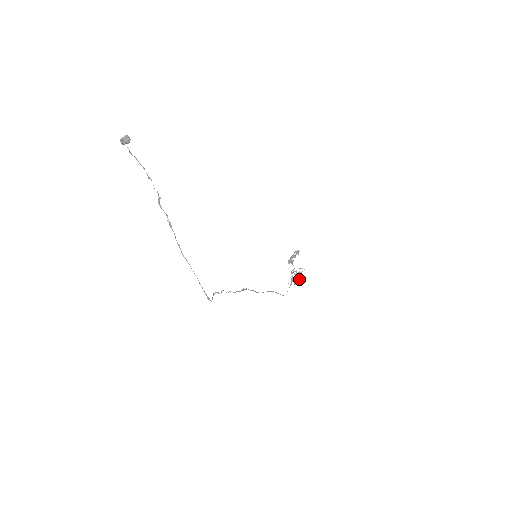
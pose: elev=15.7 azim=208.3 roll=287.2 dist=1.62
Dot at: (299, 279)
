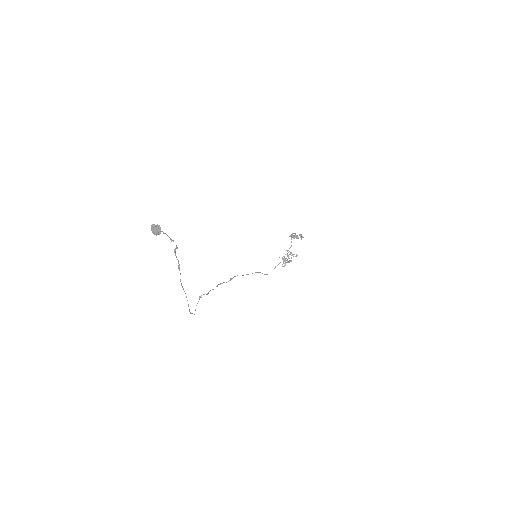
Dot at: (289, 262)
